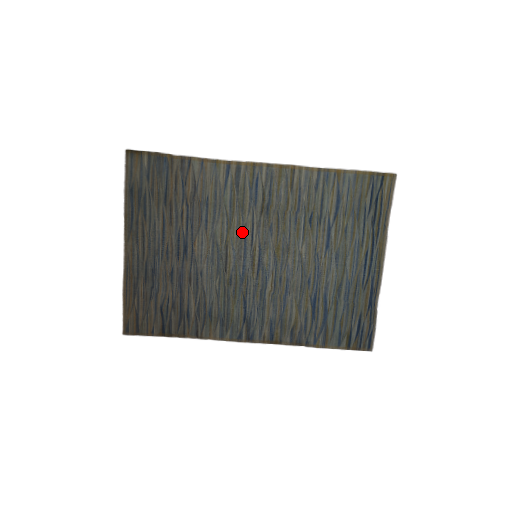
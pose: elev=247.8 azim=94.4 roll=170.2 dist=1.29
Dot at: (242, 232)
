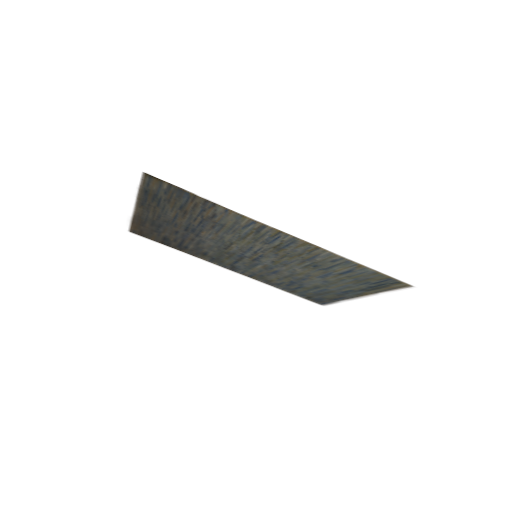
Dot at: (249, 246)
